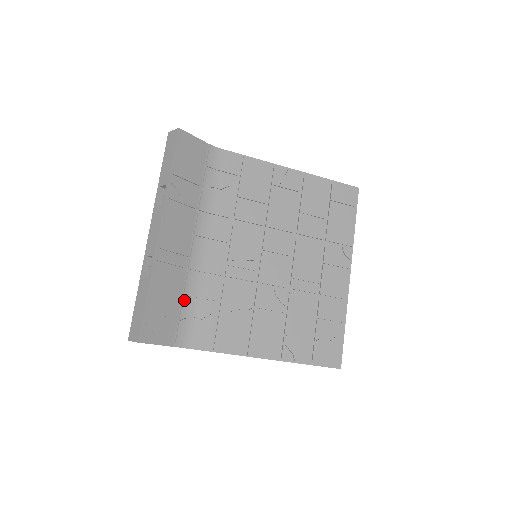
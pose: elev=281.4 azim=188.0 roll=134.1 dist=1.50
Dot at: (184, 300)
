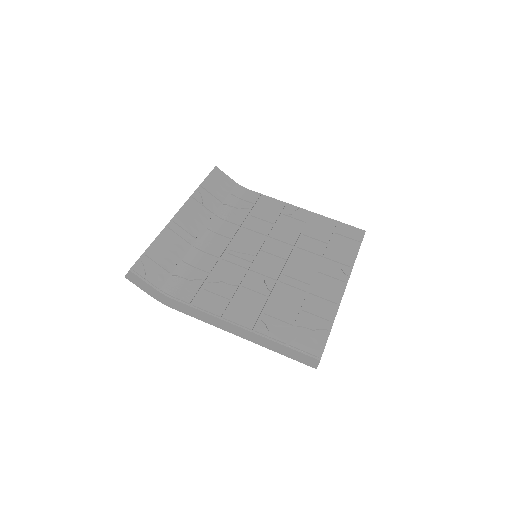
Dot at: (181, 264)
